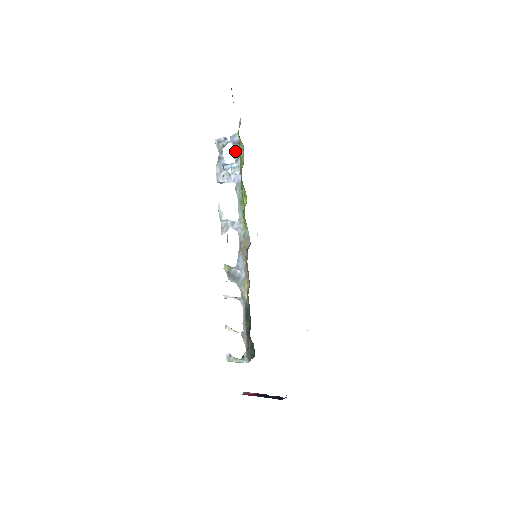
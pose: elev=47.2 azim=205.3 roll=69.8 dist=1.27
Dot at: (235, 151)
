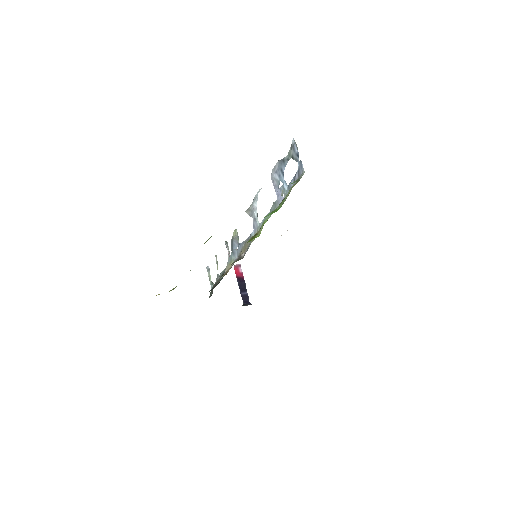
Dot at: (294, 178)
